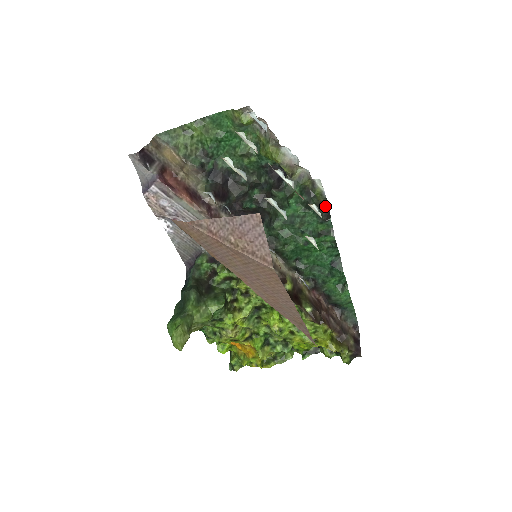
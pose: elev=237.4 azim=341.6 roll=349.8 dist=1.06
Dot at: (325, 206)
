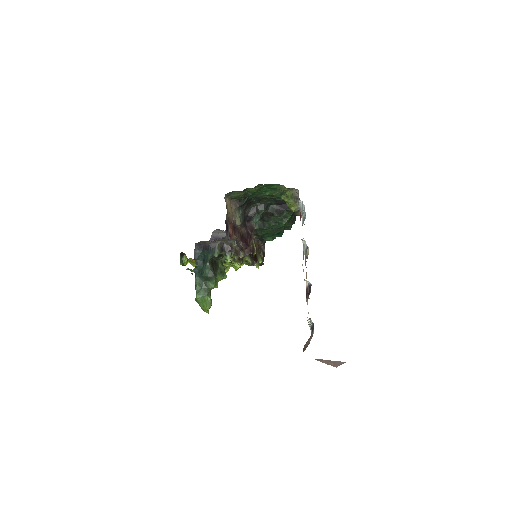
Dot at: (295, 216)
